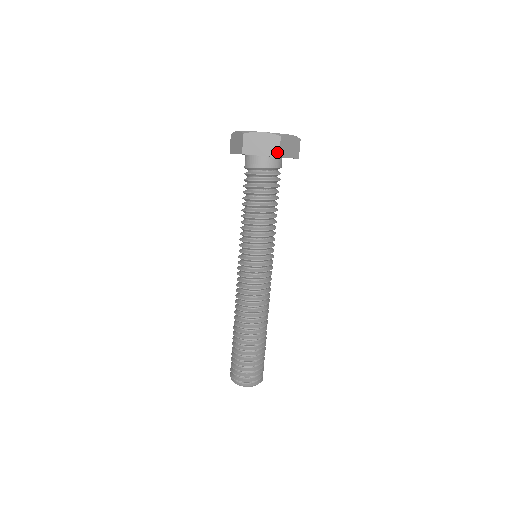
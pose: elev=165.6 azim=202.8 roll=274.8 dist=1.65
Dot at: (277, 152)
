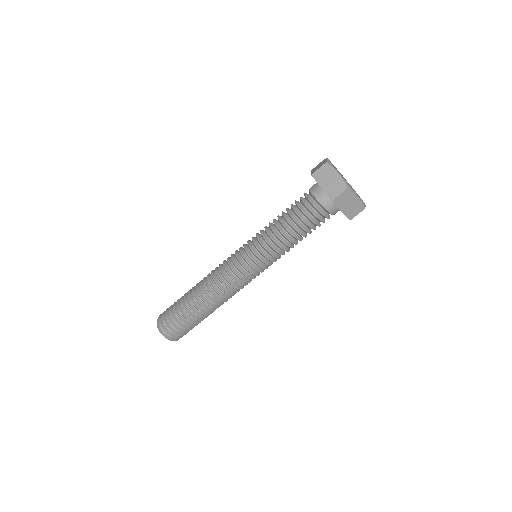
Dot at: (334, 196)
